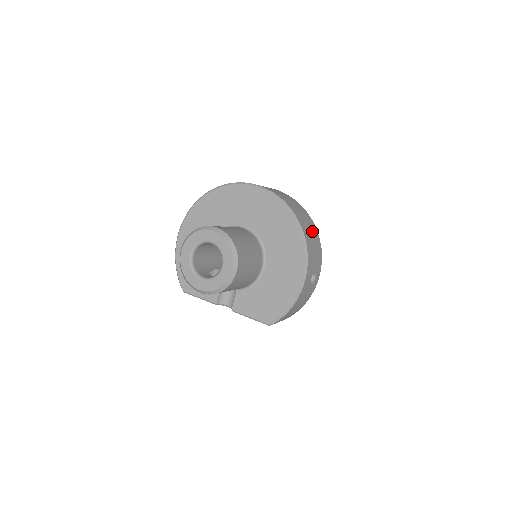
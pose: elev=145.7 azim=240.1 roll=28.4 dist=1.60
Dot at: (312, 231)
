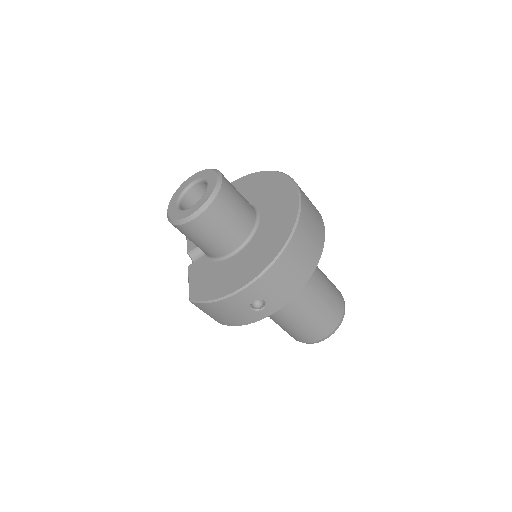
Dot at: (300, 269)
